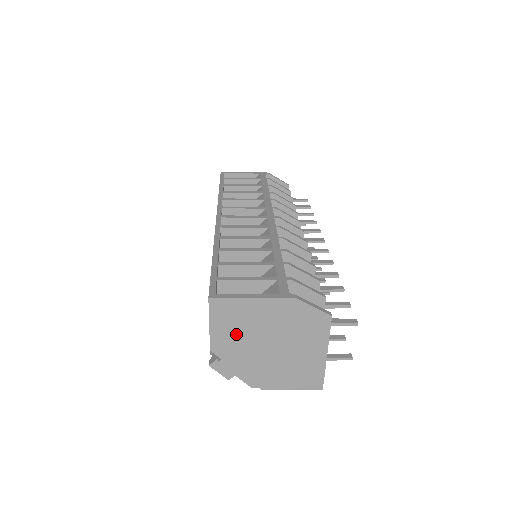
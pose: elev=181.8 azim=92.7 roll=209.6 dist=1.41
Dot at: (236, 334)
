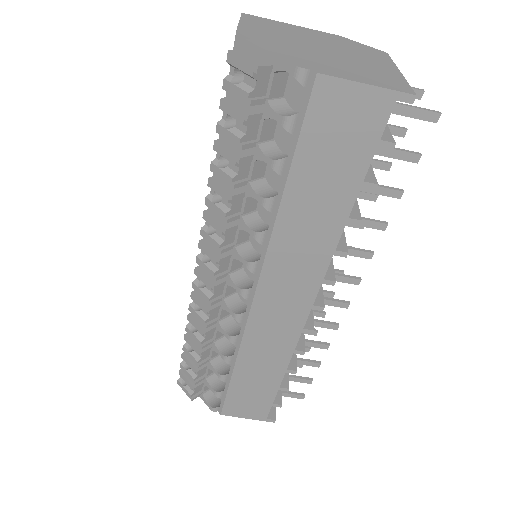
Dot at: (273, 33)
